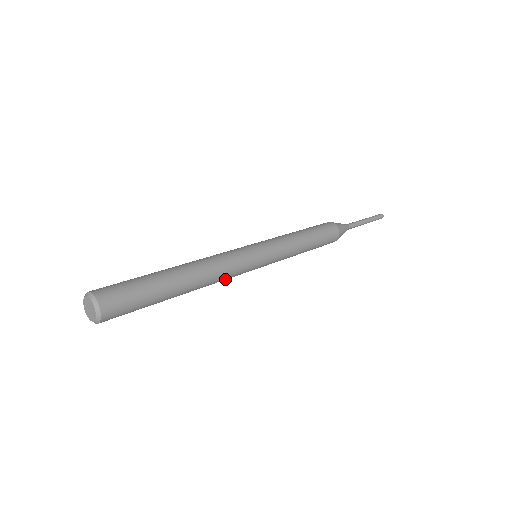
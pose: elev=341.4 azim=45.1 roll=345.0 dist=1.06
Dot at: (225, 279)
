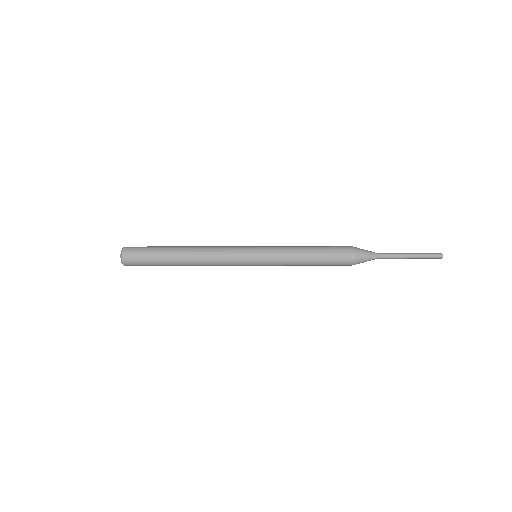
Dot at: (219, 262)
